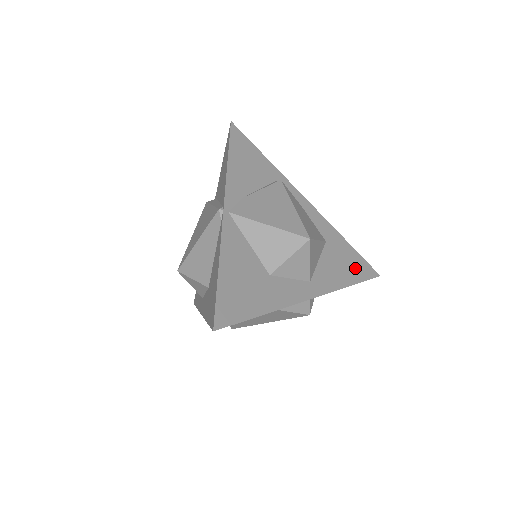
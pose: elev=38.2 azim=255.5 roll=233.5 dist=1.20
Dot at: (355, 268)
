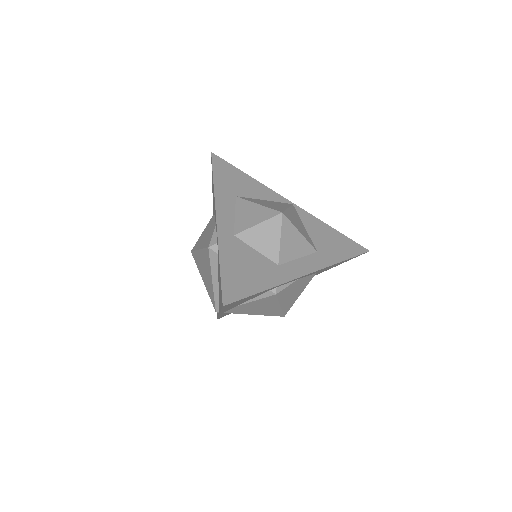
Dot at: occluded
